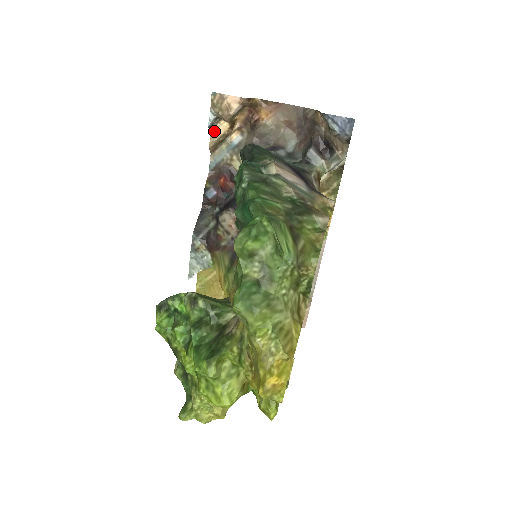
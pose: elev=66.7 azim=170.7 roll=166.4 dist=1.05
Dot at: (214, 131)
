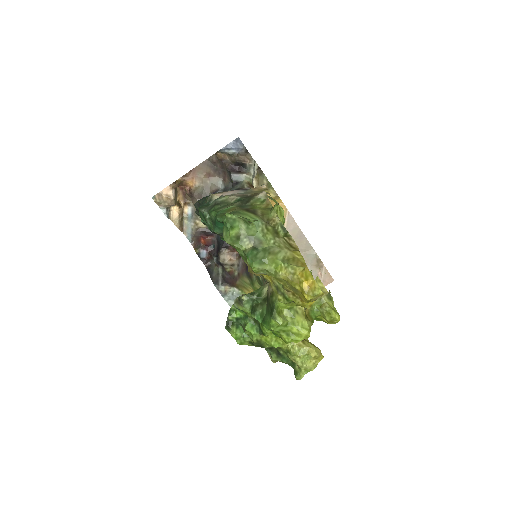
Dot at: (172, 218)
